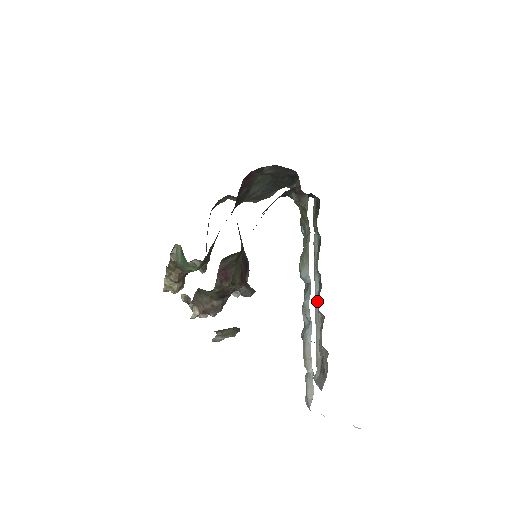
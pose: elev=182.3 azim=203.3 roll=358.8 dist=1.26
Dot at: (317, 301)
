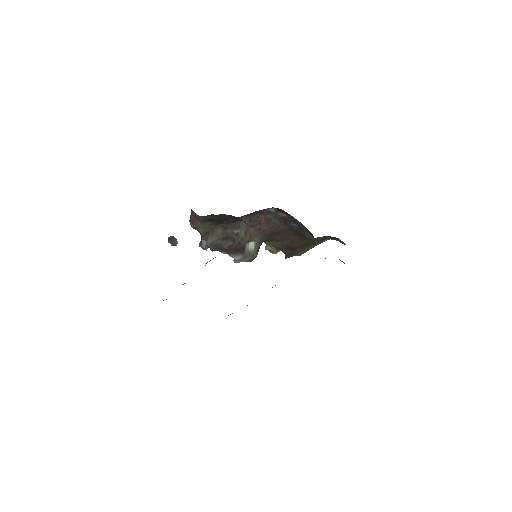
Dot at: occluded
